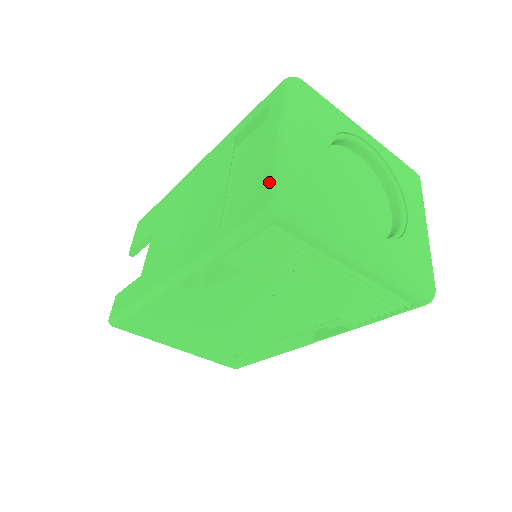
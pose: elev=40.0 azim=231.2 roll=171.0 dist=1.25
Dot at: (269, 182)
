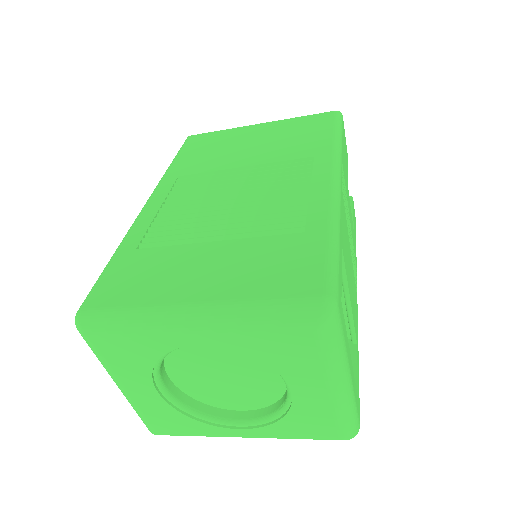
Dot at: occluded
